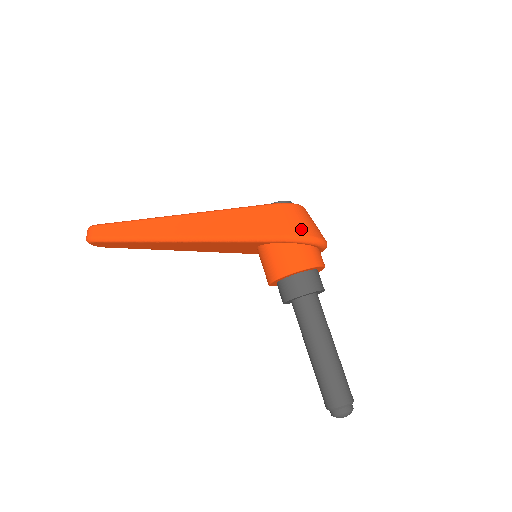
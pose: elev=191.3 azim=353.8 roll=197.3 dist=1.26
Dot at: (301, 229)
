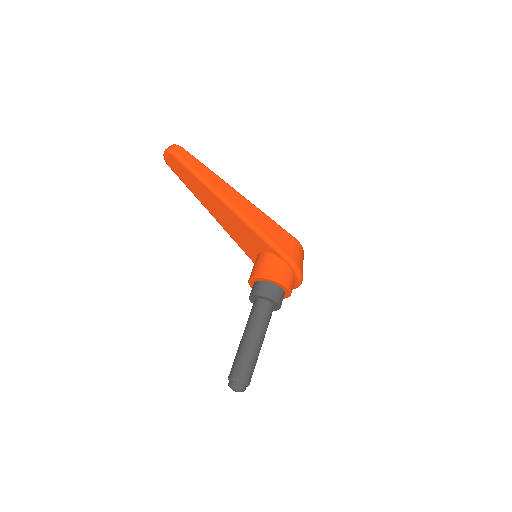
Dot at: (300, 264)
